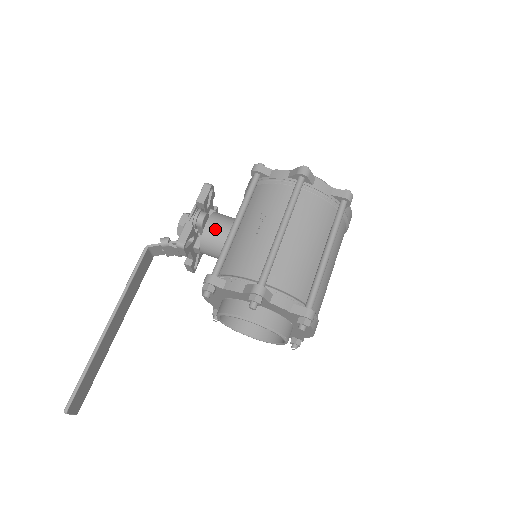
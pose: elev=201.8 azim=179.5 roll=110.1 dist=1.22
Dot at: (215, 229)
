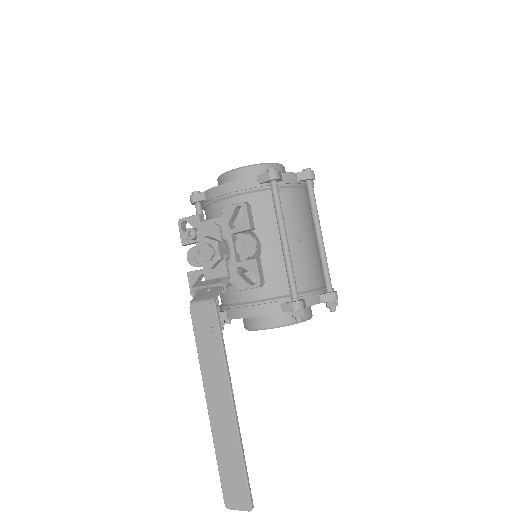
Dot at: occluded
